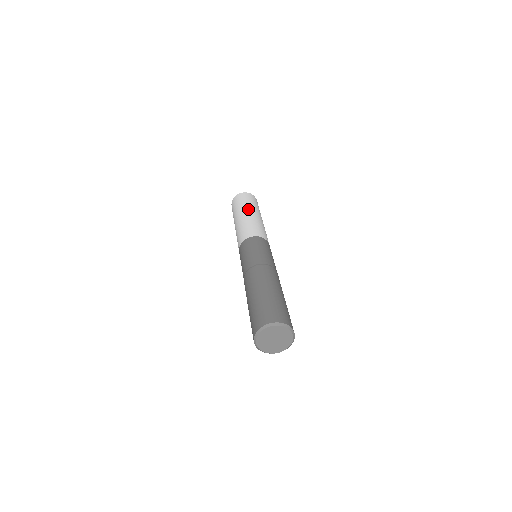
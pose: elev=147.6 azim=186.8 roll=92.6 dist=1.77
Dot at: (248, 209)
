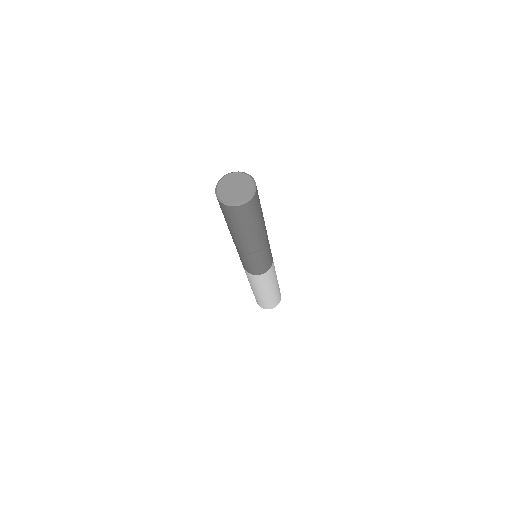
Dot at: occluded
